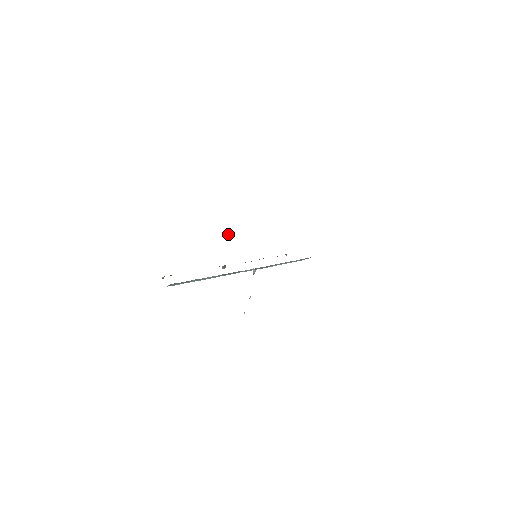
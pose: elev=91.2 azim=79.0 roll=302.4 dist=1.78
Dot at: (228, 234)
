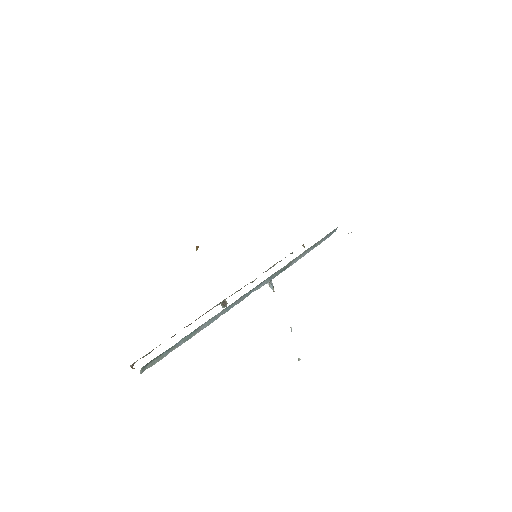
Dot at: occluded
